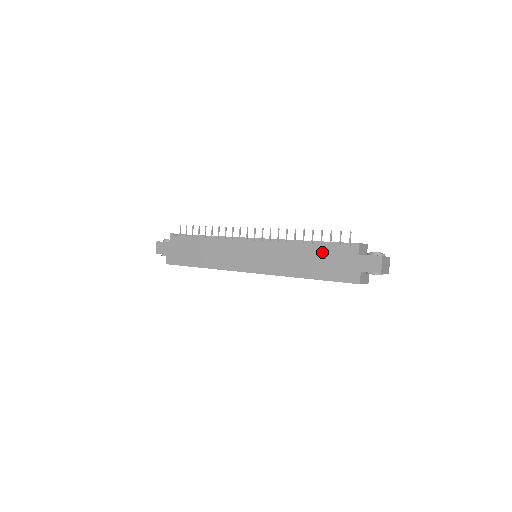
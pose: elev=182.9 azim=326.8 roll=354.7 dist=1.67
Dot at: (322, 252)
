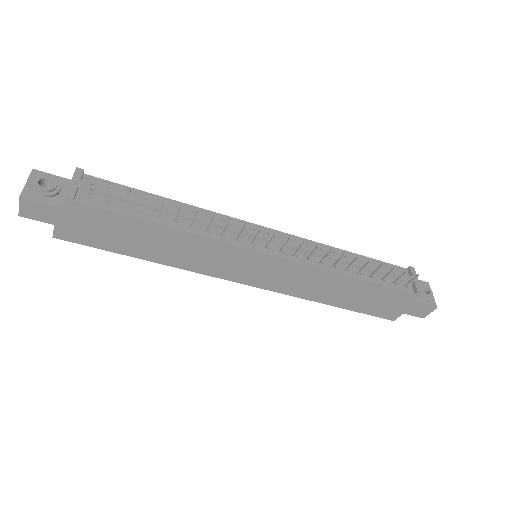
Dot at: (371, 290)
